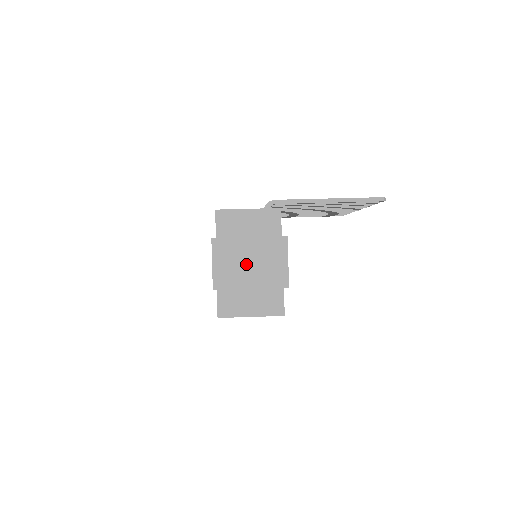
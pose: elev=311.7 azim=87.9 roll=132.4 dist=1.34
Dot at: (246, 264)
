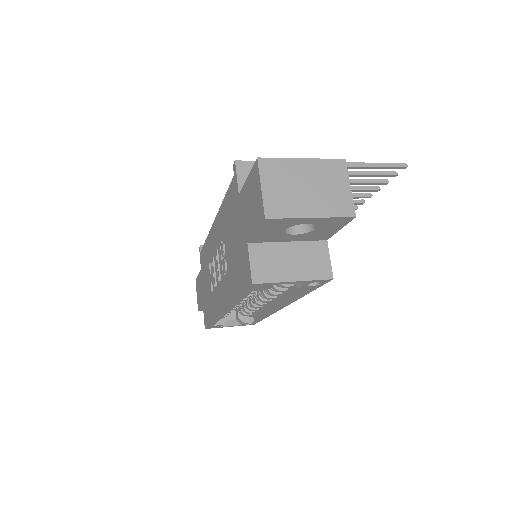
Dot at: (302, 188)
